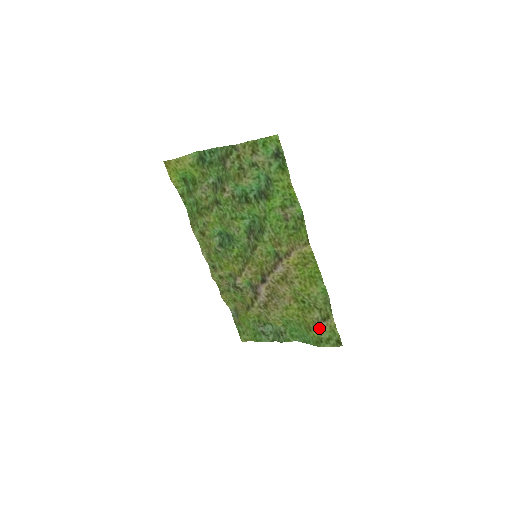
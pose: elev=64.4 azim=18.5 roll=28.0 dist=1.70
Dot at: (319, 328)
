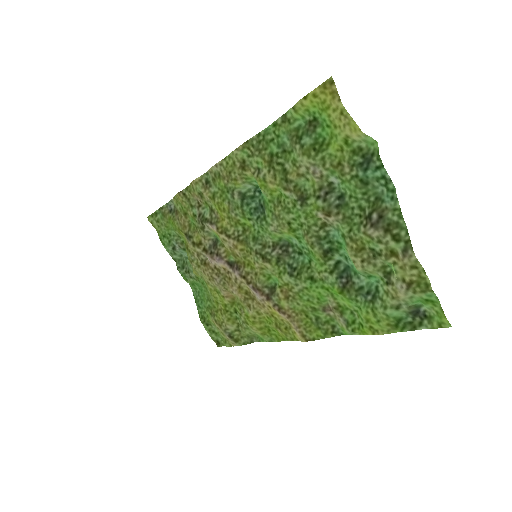
Dot at: (219, 327)
